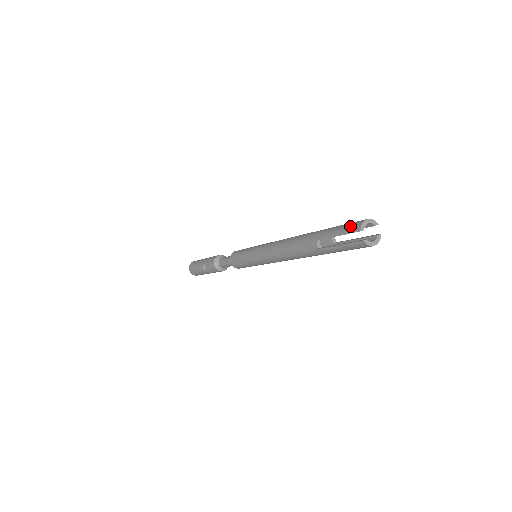
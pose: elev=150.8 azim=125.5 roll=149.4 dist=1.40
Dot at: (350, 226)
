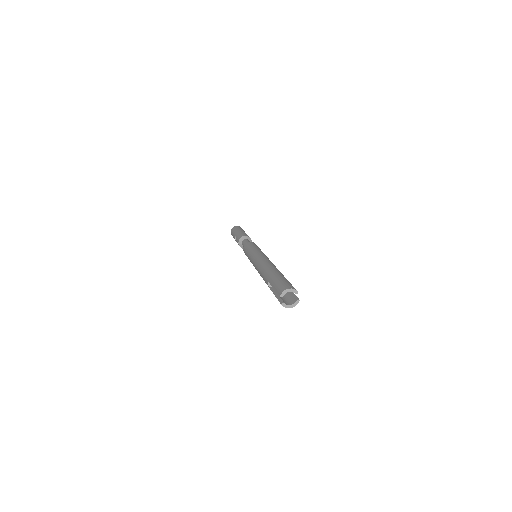
Dot at: (279, 287)
